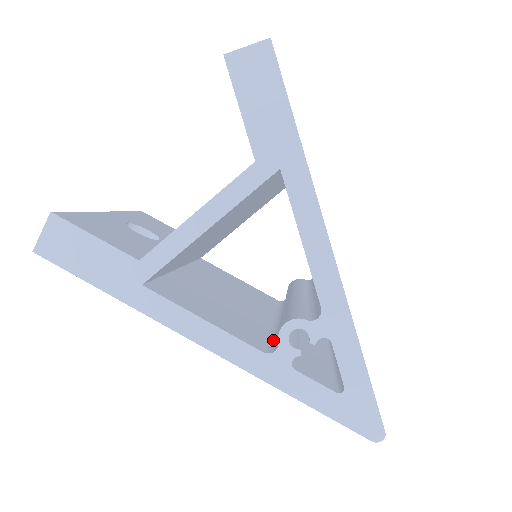
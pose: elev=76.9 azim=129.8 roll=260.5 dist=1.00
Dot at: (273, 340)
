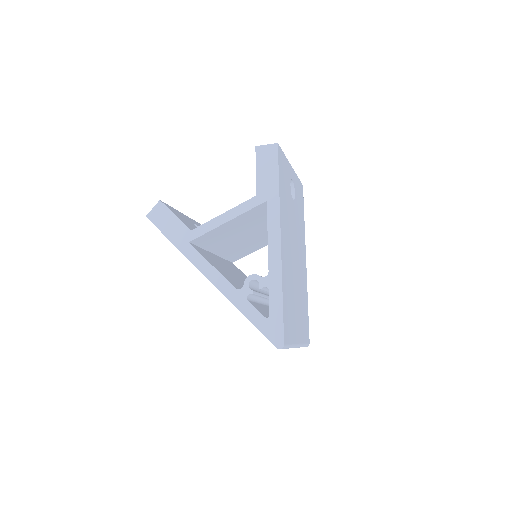
Dot at: occluded
